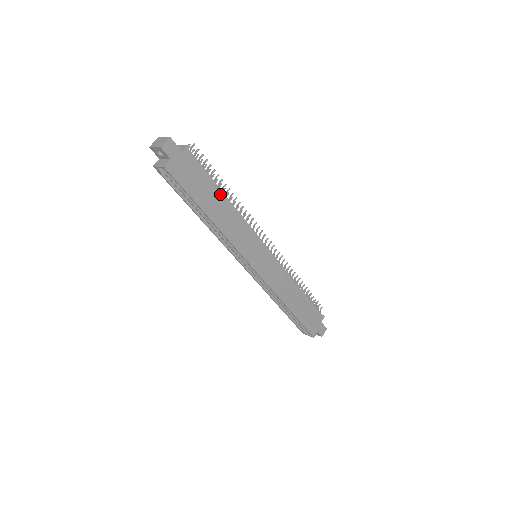
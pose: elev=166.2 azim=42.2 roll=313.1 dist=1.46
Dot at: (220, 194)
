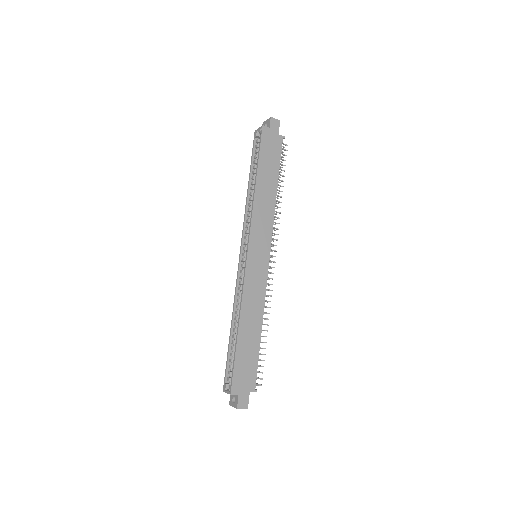
Dot at: (275, 181)
